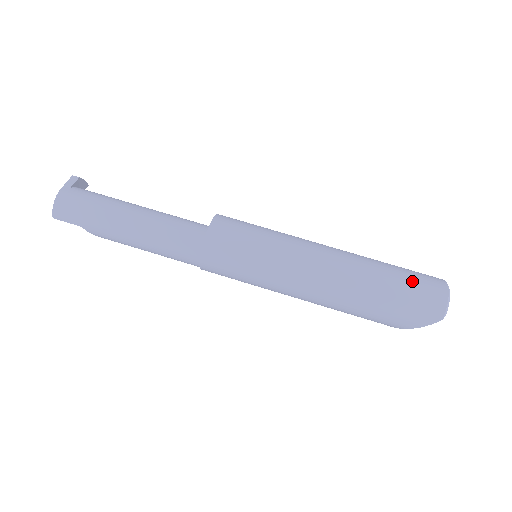
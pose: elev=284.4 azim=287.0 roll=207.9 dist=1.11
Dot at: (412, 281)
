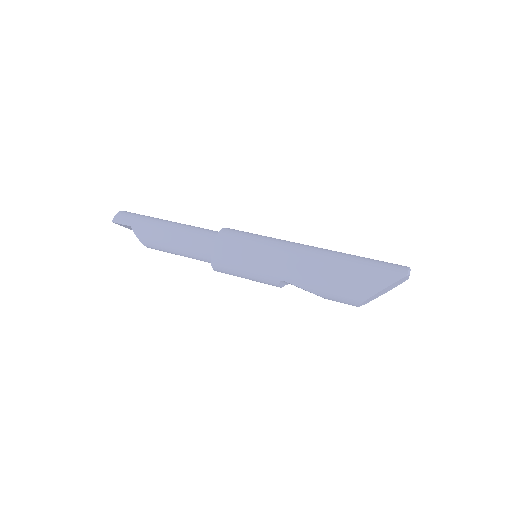
Dot at: occluded
